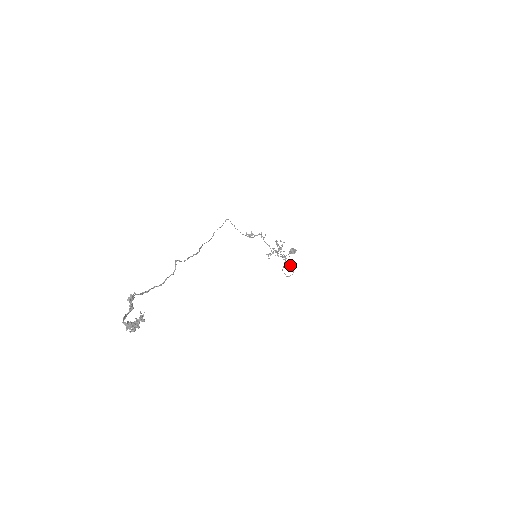
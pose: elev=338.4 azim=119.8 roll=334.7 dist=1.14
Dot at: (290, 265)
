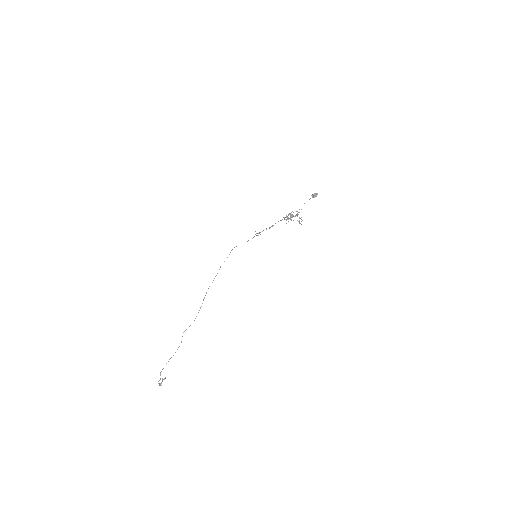
Dot at: (301, 219)
